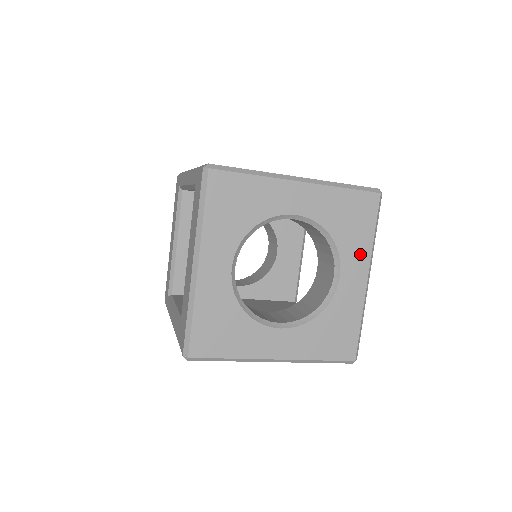
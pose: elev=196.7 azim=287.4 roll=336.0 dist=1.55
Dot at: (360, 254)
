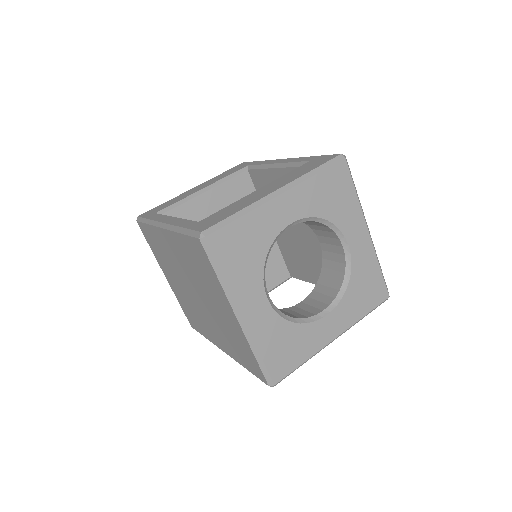
Dot at: (348, 317)
